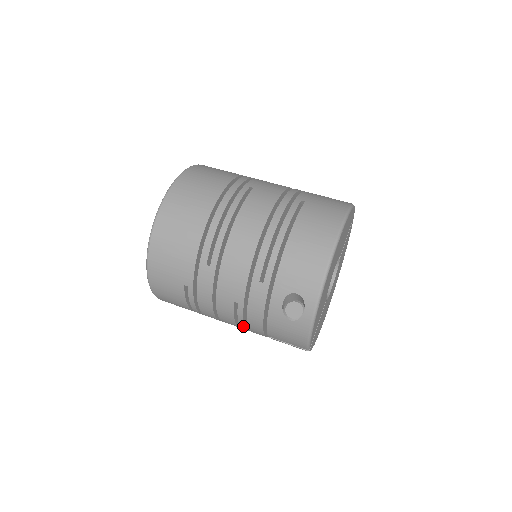
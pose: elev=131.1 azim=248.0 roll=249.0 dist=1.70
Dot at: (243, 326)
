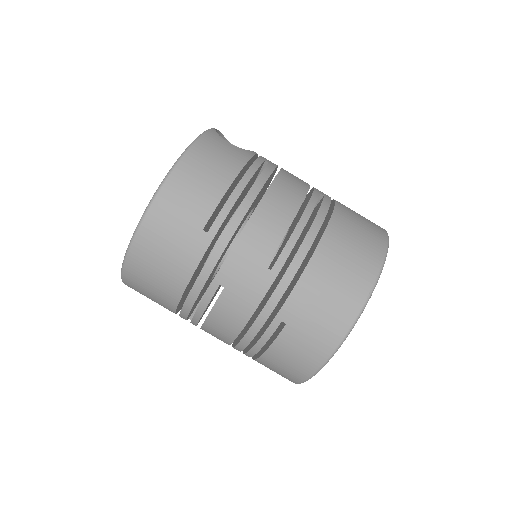
Dot at: occluded
